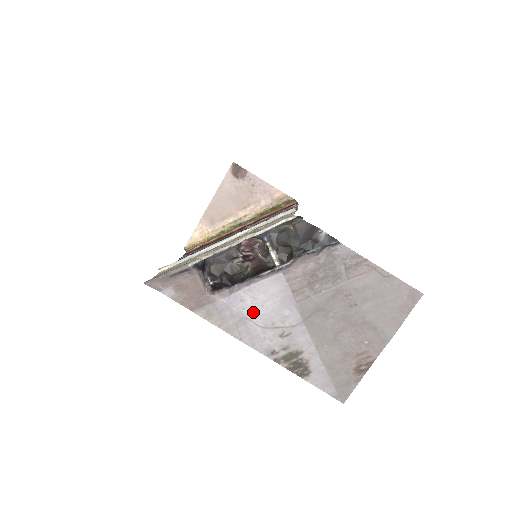
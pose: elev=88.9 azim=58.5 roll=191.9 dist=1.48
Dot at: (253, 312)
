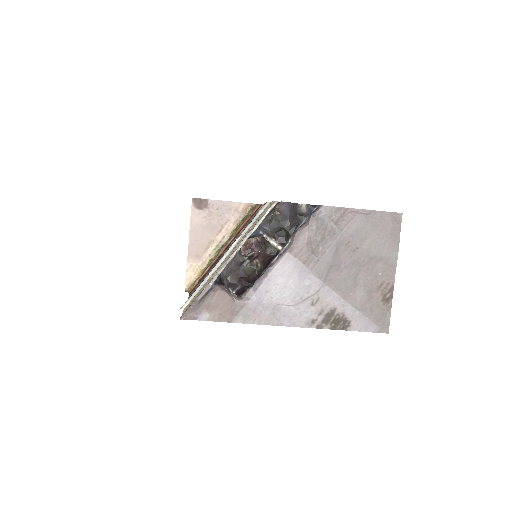
Dot at: (281, 296)
